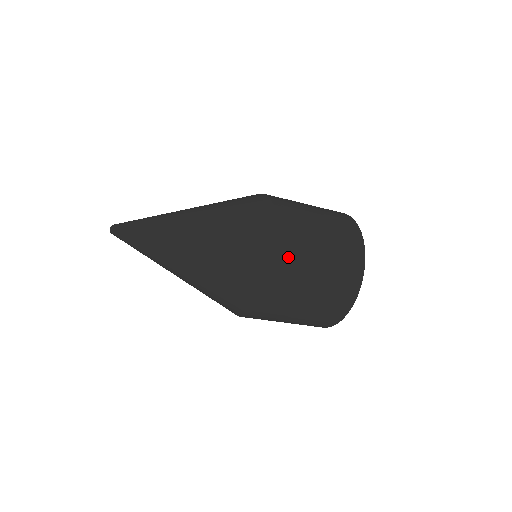
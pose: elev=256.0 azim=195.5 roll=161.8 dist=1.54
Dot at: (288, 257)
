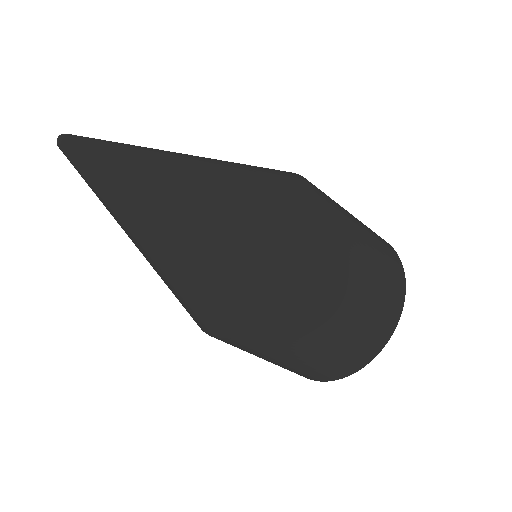
Dot at: (309, 292)
